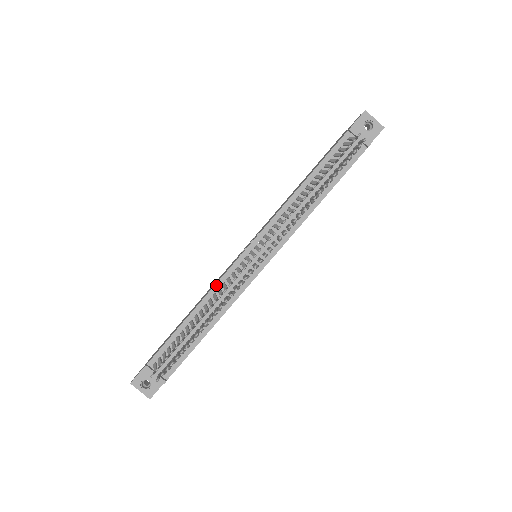
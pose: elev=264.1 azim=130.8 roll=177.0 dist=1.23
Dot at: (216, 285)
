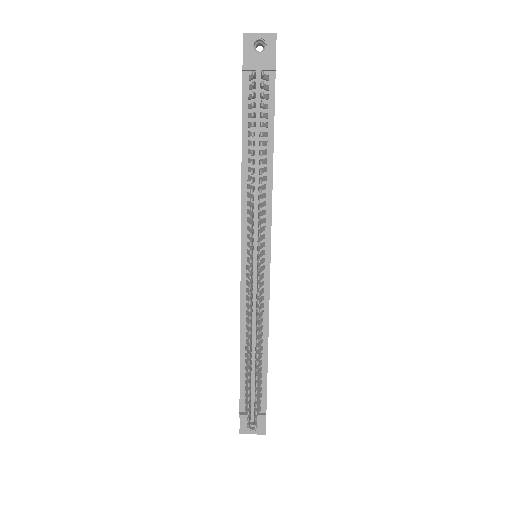
Dot at: (241, 310)
